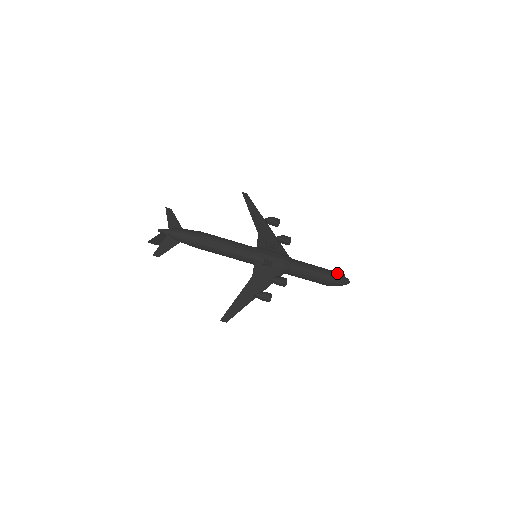
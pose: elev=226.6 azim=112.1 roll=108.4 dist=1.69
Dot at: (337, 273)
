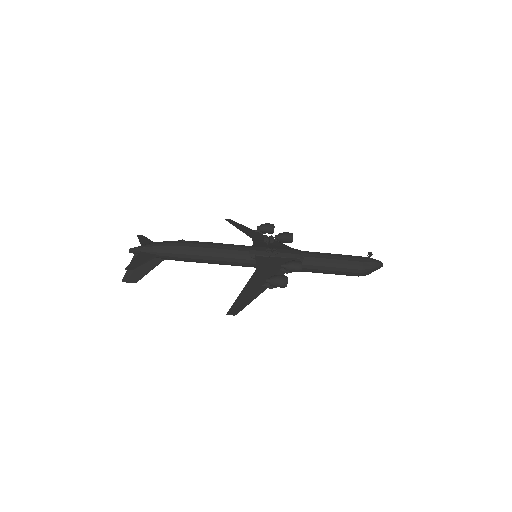
Dot at: occluded
